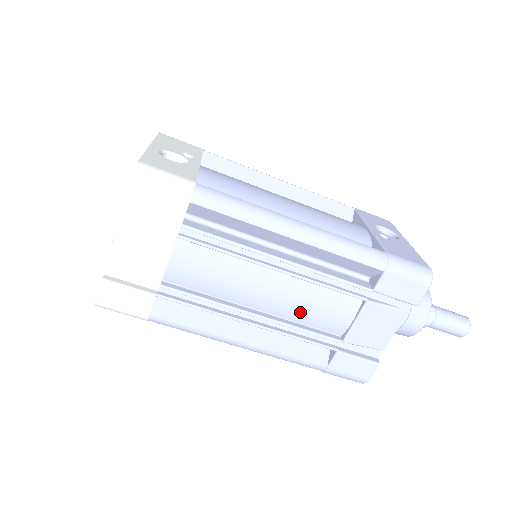
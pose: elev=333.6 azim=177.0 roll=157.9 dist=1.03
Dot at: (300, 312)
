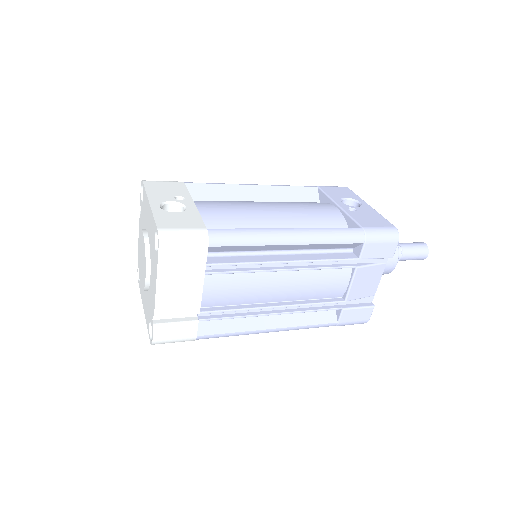
Dot at: (309, 292)
